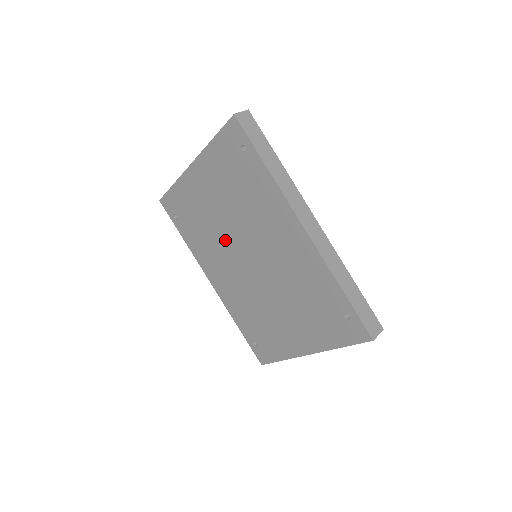
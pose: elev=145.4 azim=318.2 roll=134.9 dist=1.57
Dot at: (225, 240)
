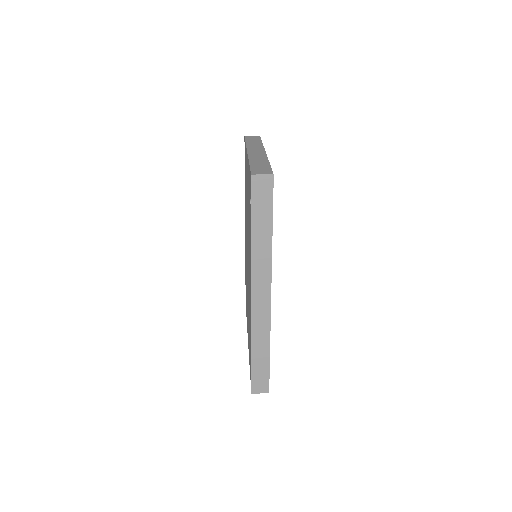
Dot at: occluded
